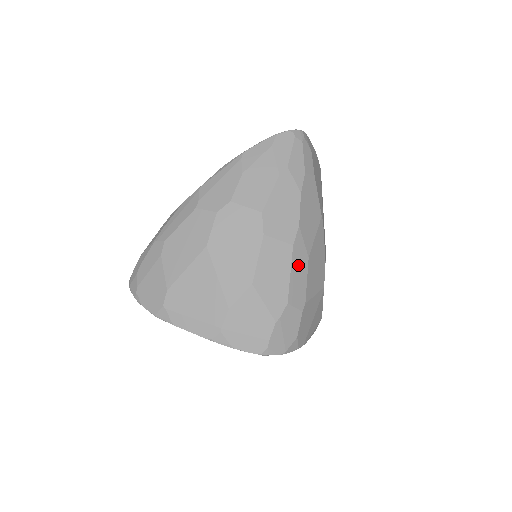
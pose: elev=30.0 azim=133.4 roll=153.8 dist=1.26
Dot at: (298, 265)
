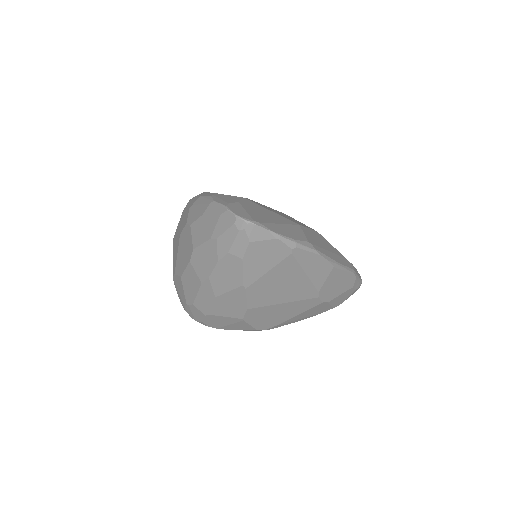
Dot at: (205, 294)
